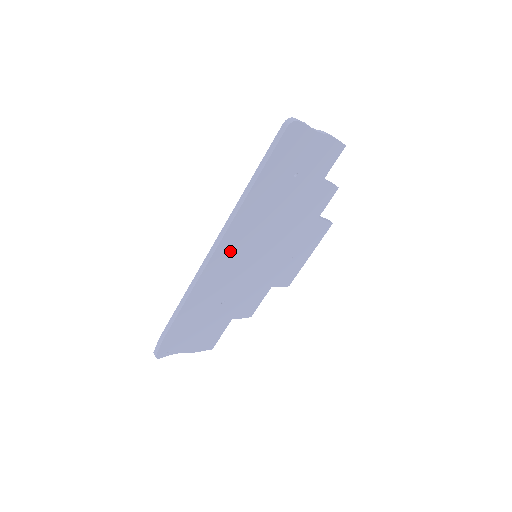
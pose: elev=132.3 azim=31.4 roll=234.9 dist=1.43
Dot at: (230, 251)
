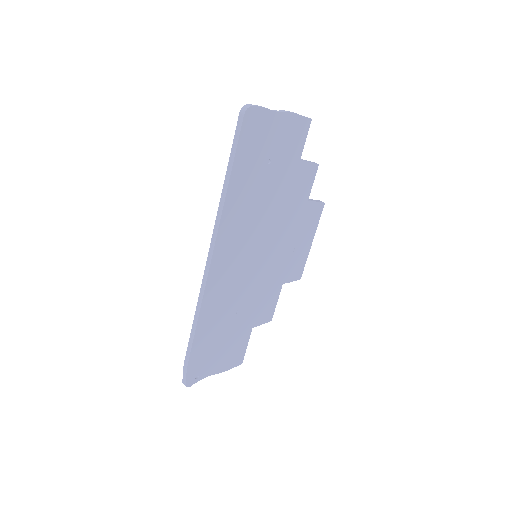
Dot at: (227, 257)
